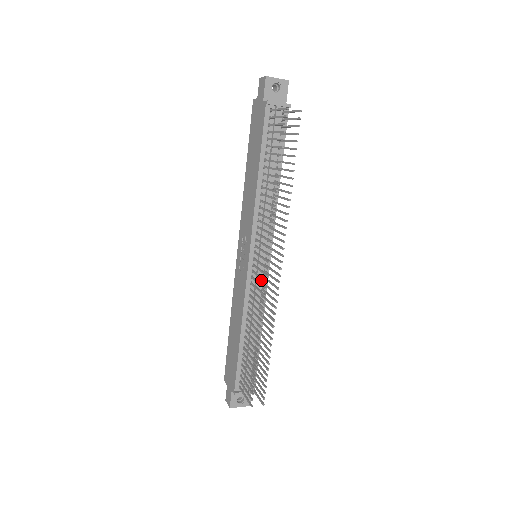
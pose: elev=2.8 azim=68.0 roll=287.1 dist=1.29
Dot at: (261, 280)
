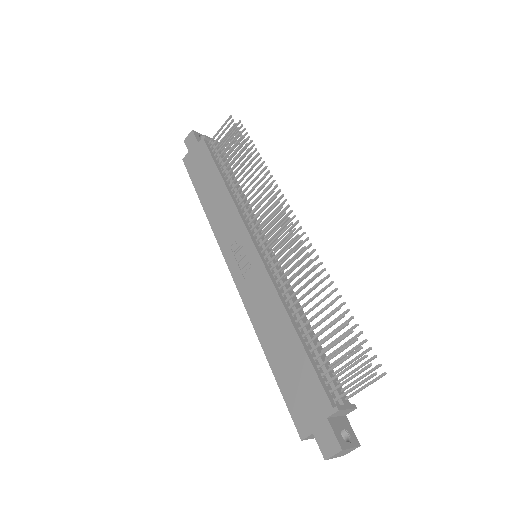
Dot at: occluded
